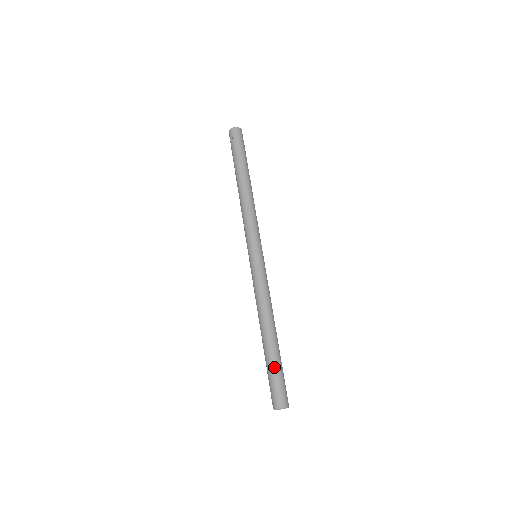
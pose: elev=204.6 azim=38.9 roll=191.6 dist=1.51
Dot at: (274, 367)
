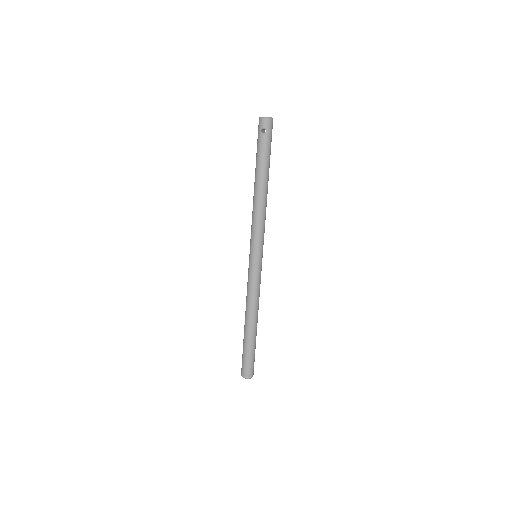
Dot at: (252, 350)
